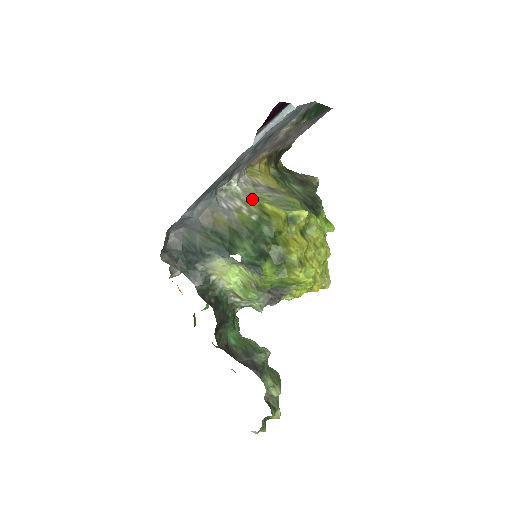
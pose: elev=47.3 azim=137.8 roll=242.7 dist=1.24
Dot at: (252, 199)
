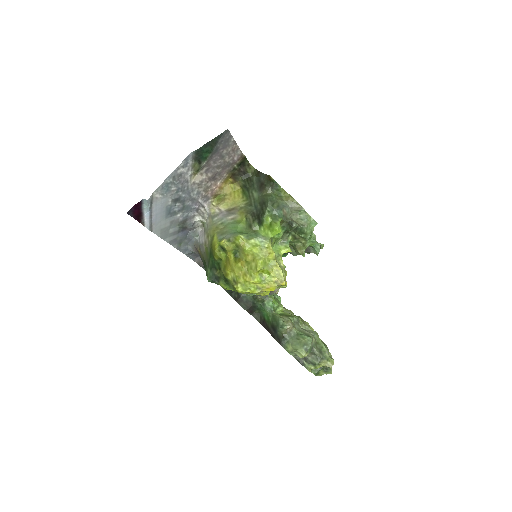
Dot at: (210, 232)
